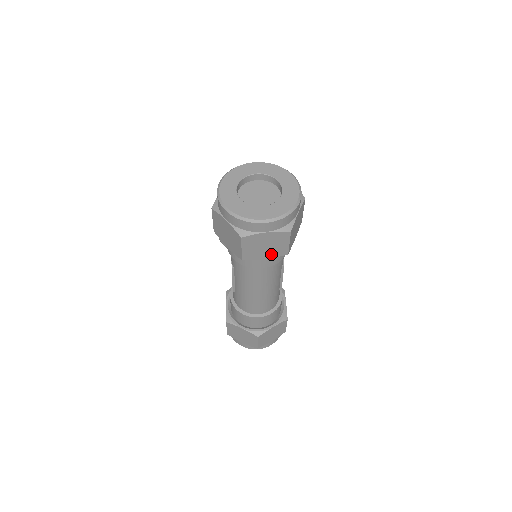
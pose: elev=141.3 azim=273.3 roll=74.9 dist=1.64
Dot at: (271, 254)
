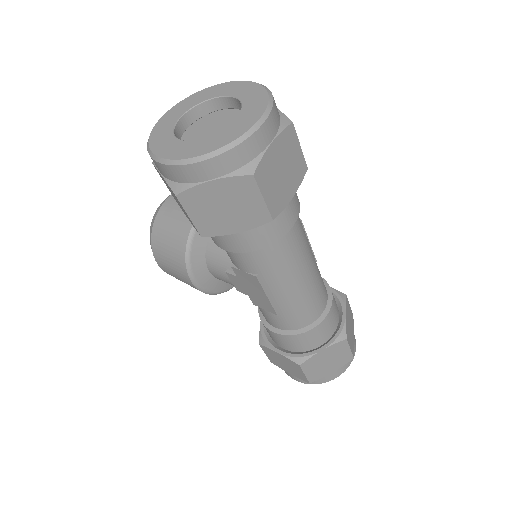
Dot at: (293, 183)
